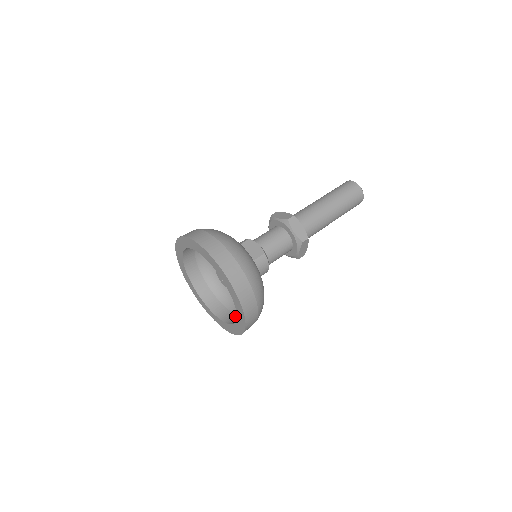
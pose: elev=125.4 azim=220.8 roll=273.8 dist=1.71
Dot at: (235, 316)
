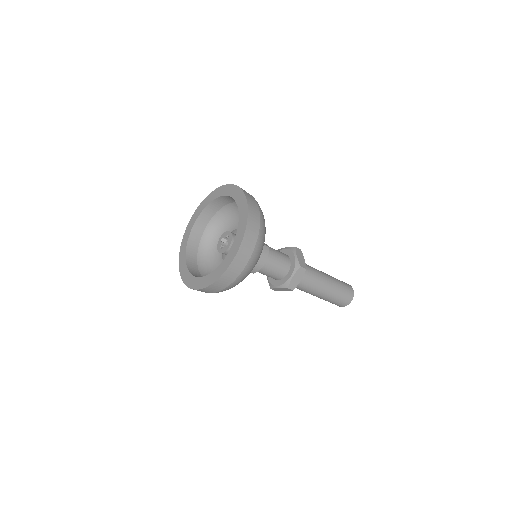
Dot at: occluded
